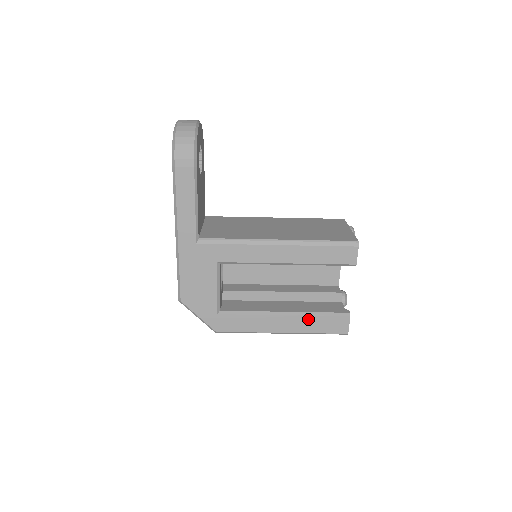
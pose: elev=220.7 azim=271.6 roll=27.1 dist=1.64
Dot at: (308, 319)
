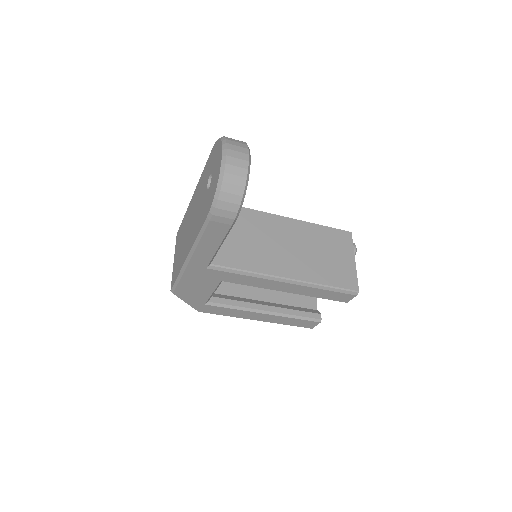
Dot at: (285, 318)
